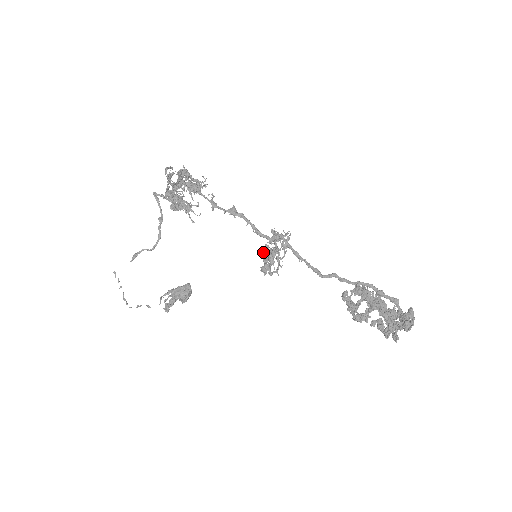
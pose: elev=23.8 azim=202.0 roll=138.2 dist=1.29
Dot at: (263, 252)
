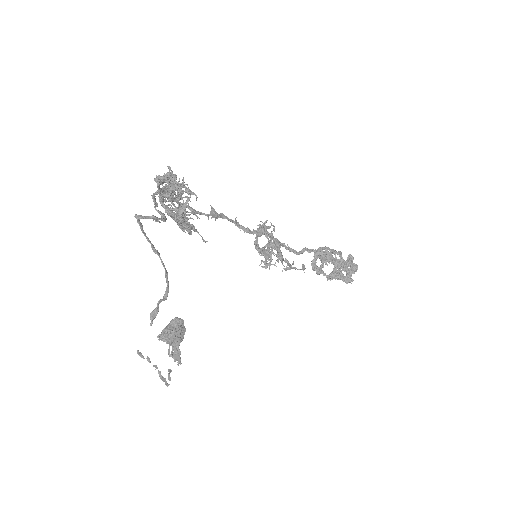
Dot at: (260, 249)
